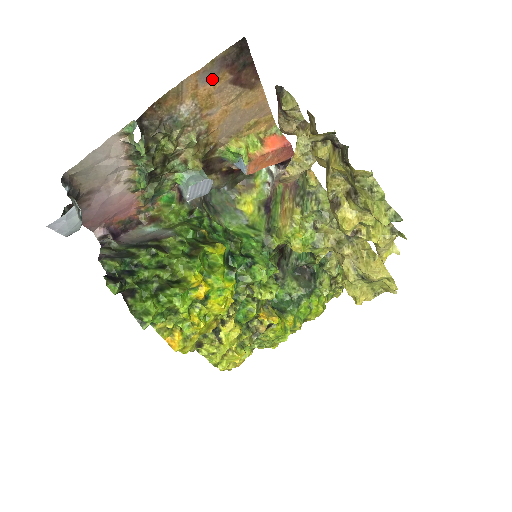
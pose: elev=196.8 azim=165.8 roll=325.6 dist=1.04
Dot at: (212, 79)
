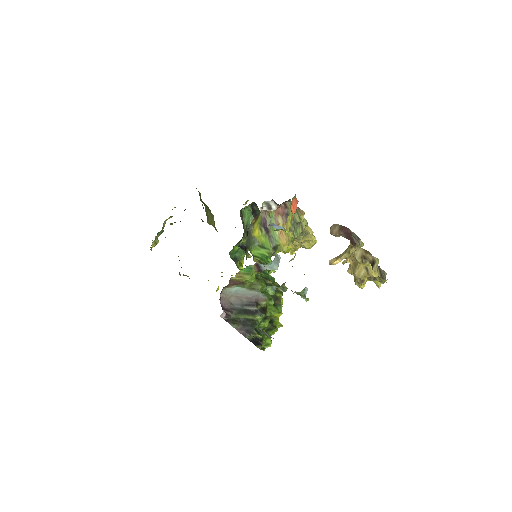
Dot at: occluded
